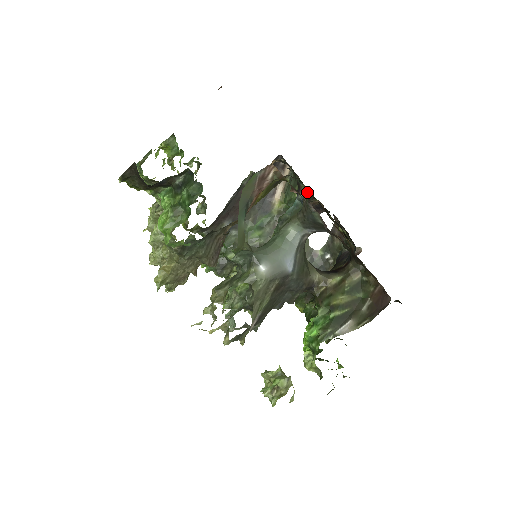
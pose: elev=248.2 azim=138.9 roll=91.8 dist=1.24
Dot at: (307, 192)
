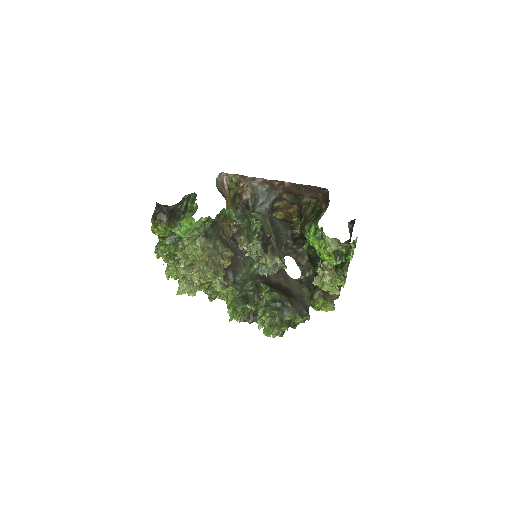
Dot at: occluded
